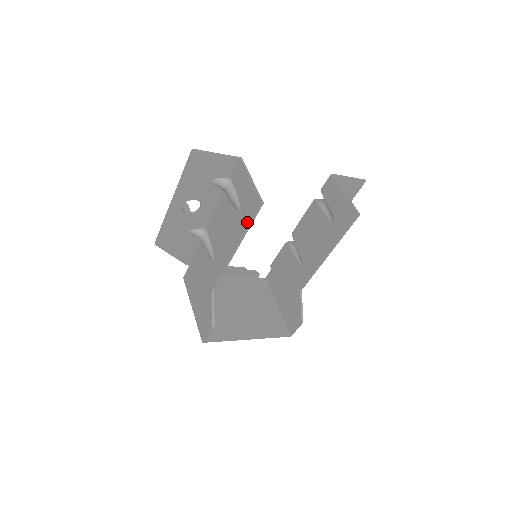
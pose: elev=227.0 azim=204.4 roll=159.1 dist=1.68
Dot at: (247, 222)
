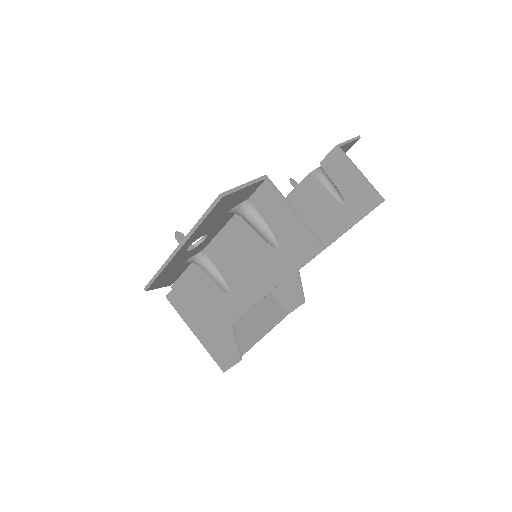
Dot at: (295, 264)
